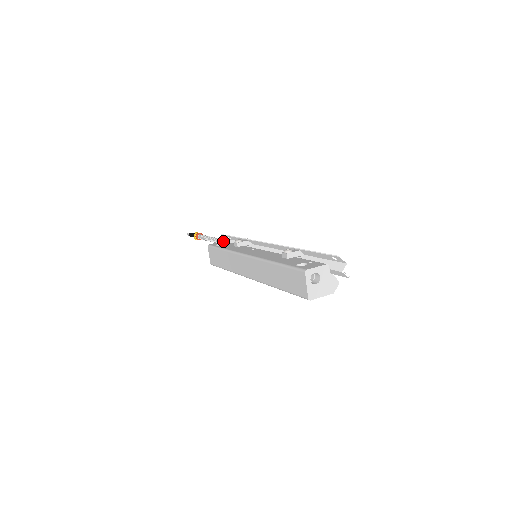
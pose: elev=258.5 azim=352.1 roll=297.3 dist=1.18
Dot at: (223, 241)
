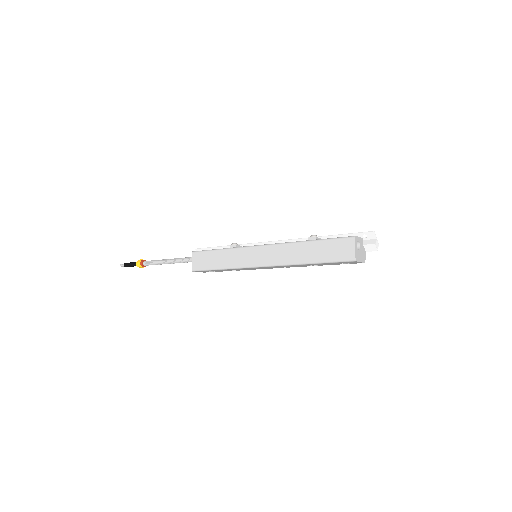
Dot at: occluded
